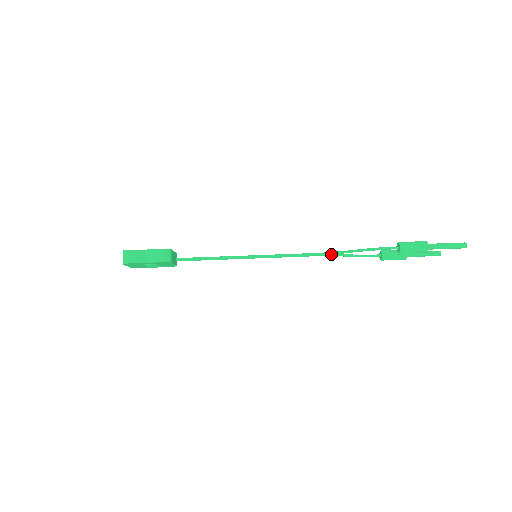
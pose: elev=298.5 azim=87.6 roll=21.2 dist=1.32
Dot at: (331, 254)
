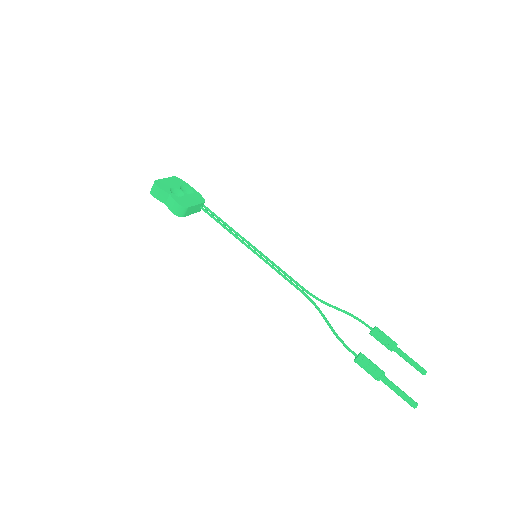
Dot at: (314, 305)
